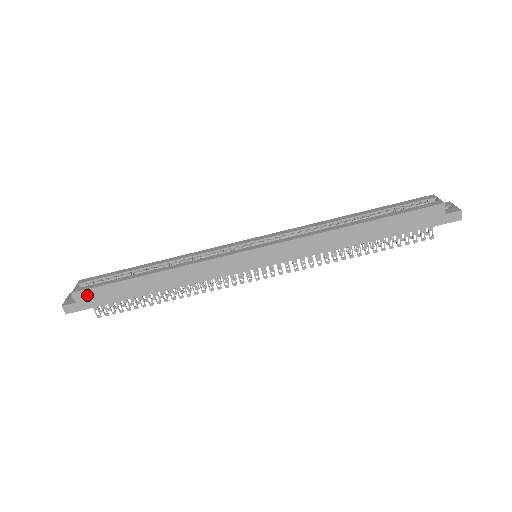
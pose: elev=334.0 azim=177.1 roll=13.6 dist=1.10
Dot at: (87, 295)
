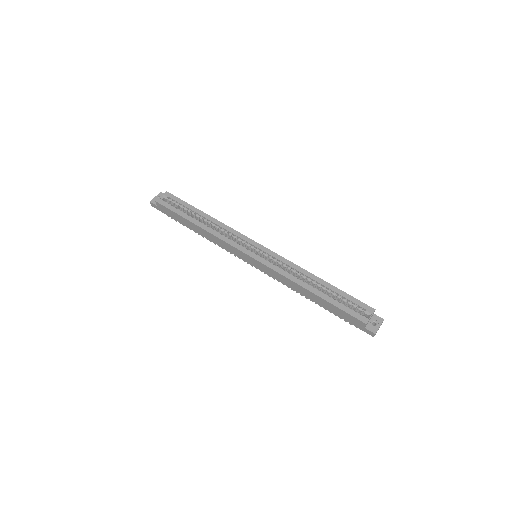
Dot at: (163, 207)
